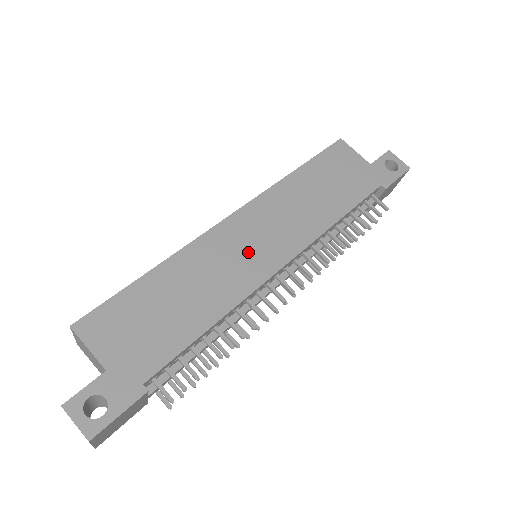
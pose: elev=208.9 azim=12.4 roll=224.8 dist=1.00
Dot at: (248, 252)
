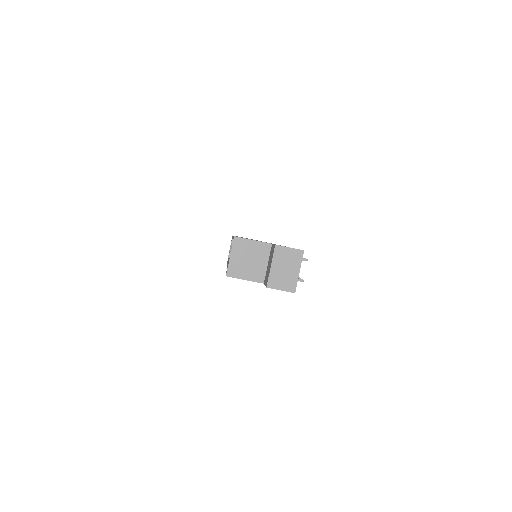
Dot at: occluded
